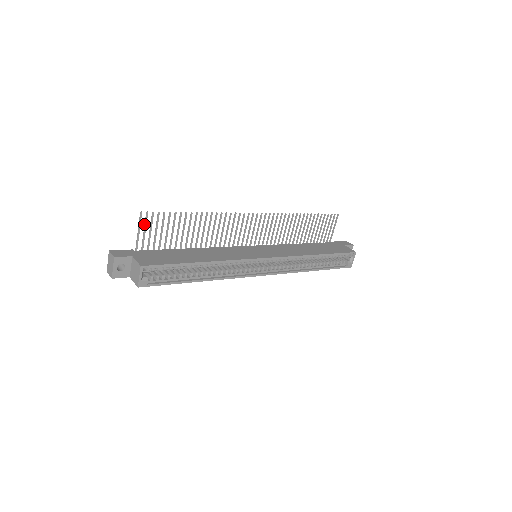
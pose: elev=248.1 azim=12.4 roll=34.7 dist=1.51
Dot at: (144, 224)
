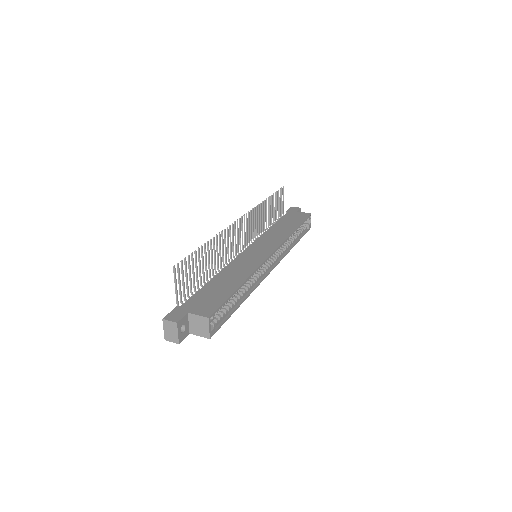
Dot at: occluded
